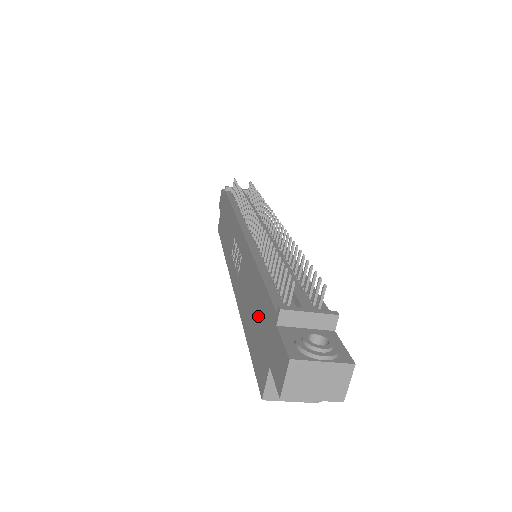
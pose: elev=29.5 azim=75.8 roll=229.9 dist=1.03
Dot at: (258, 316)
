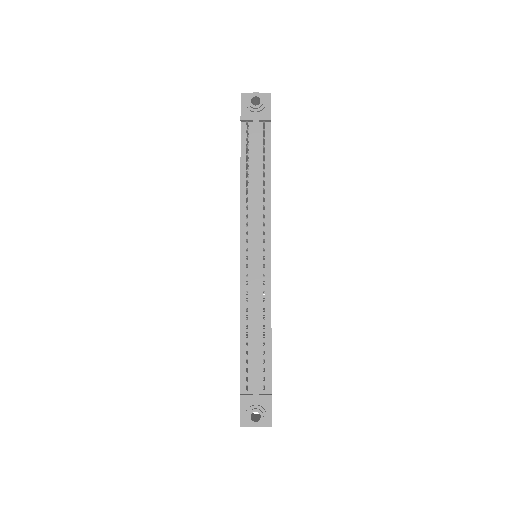
Dot at: occluded
